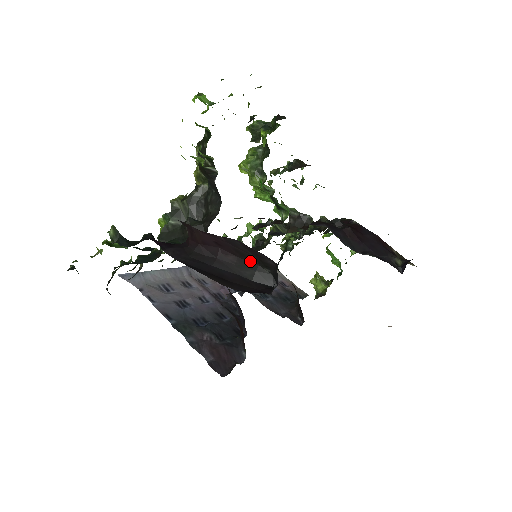
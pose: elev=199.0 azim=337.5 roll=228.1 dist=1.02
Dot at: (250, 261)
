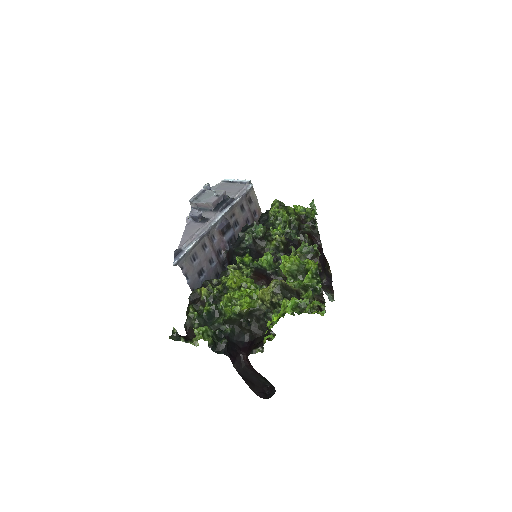
Dot at: (266, 379)
